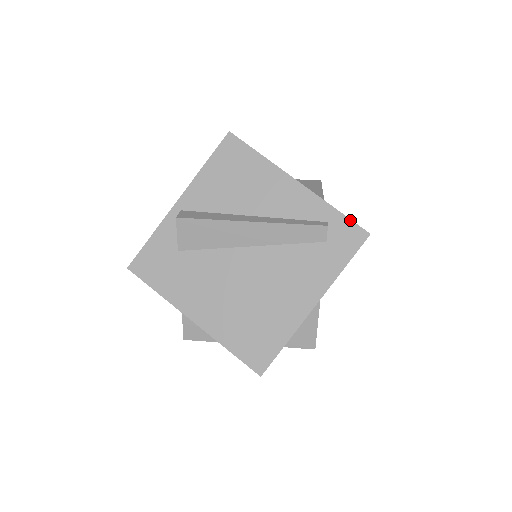
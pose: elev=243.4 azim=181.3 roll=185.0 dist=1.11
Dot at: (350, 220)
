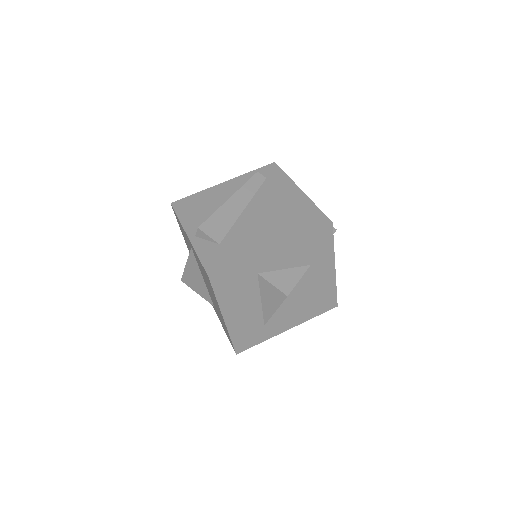
Dot at: (261, 167)
